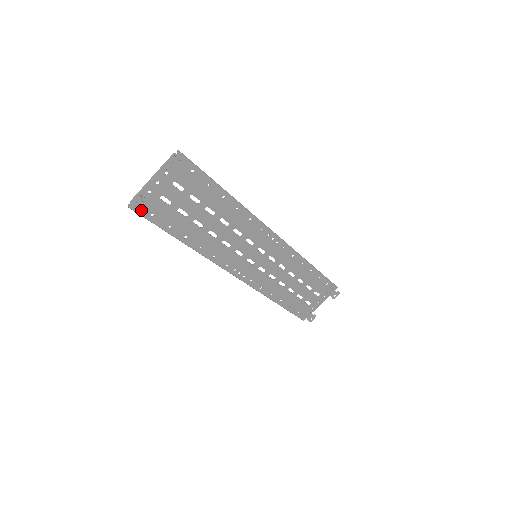
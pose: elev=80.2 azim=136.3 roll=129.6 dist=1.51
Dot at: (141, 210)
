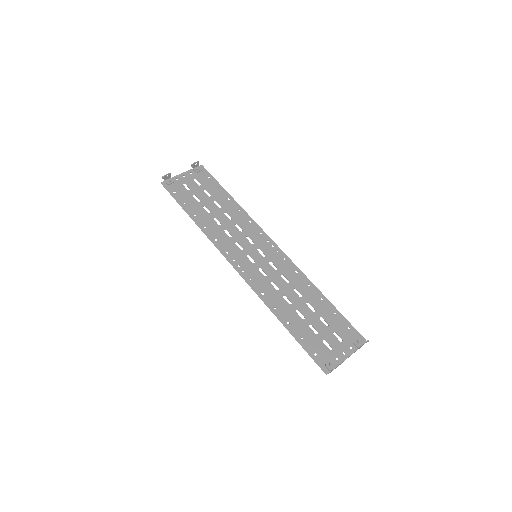
Dot at: (168, 187)
